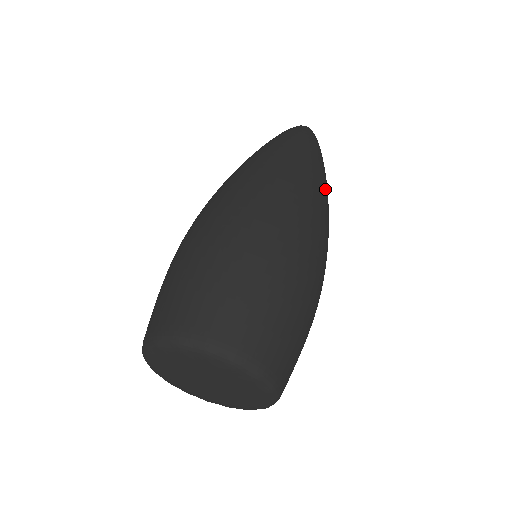
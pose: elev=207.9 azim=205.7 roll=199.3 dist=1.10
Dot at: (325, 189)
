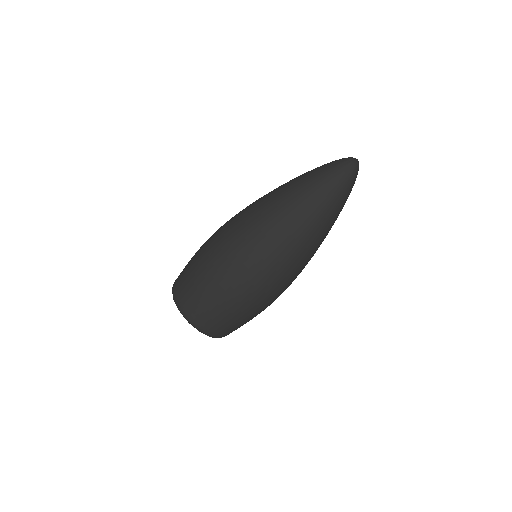
Dot at: (317, 244)
